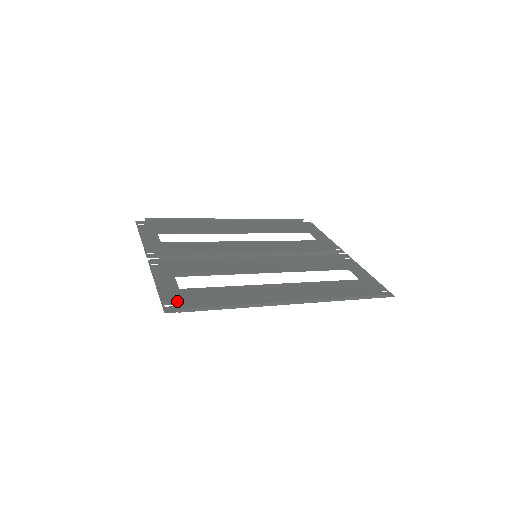
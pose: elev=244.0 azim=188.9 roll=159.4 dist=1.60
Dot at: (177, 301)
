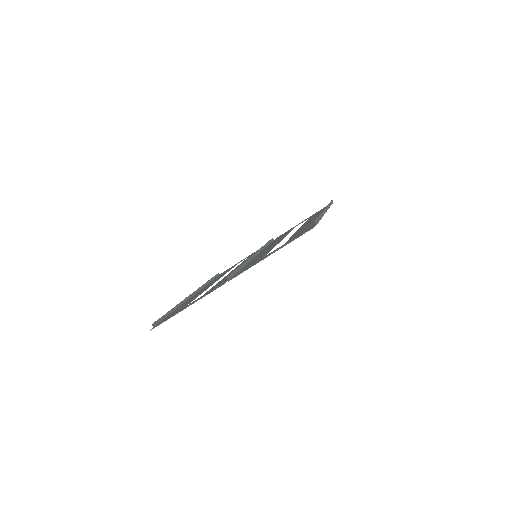
Dot at: occluded
